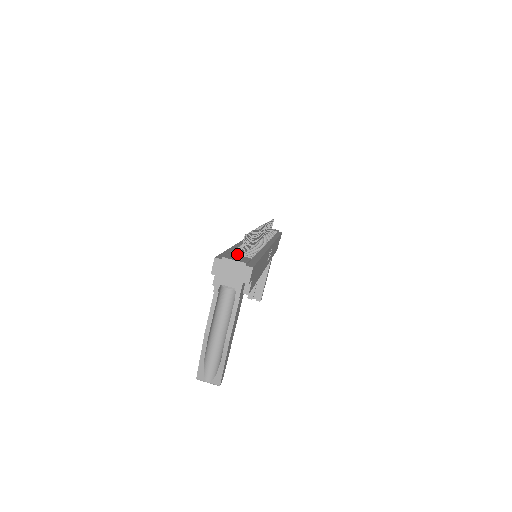
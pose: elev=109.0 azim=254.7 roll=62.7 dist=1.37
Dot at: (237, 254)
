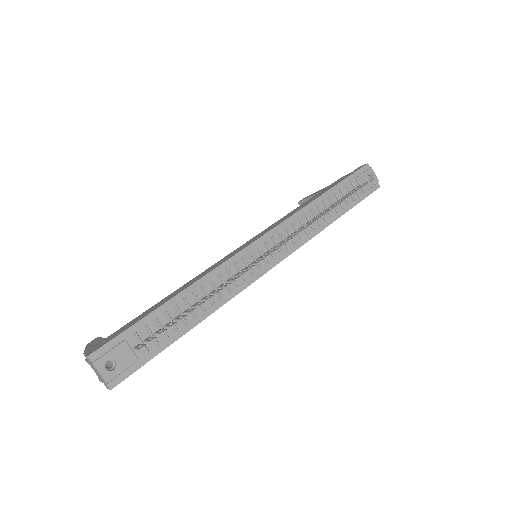
Dot at: (138, 339)
